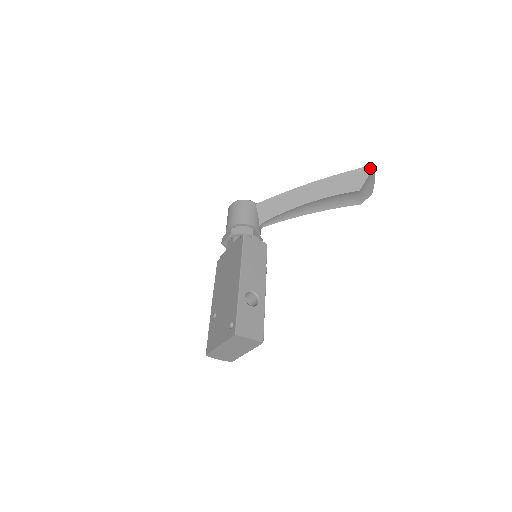
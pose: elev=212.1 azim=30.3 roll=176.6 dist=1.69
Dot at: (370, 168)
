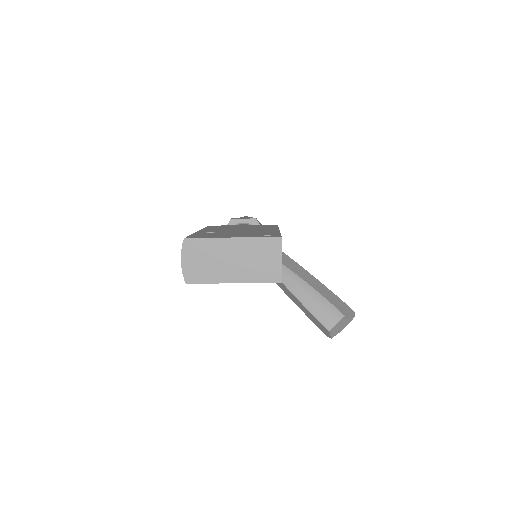
Dot at: occluded
